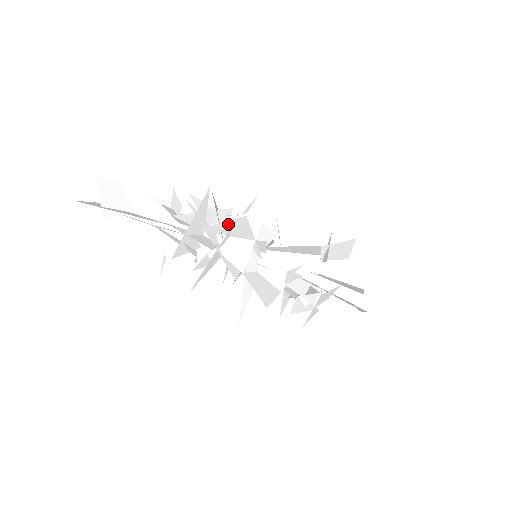
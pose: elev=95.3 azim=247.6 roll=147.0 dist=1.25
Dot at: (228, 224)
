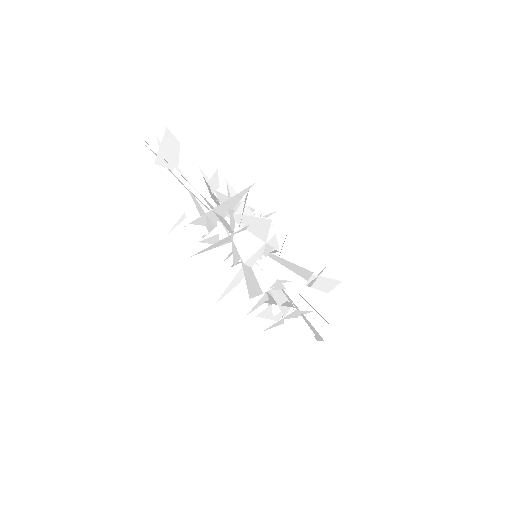
Dot at: (252, 219)
